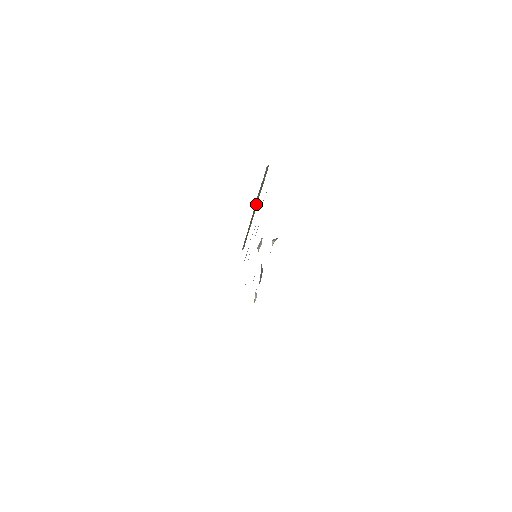
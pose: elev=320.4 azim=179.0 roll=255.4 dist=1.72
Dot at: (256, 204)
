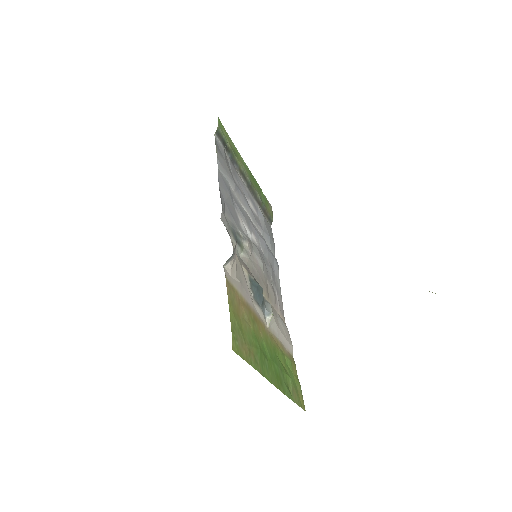
Dot at: (243, 174)
